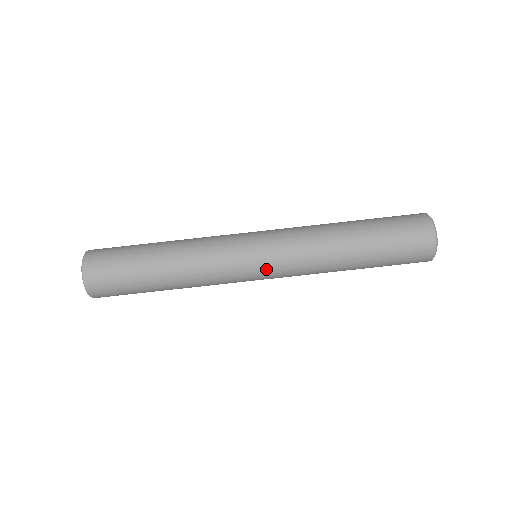
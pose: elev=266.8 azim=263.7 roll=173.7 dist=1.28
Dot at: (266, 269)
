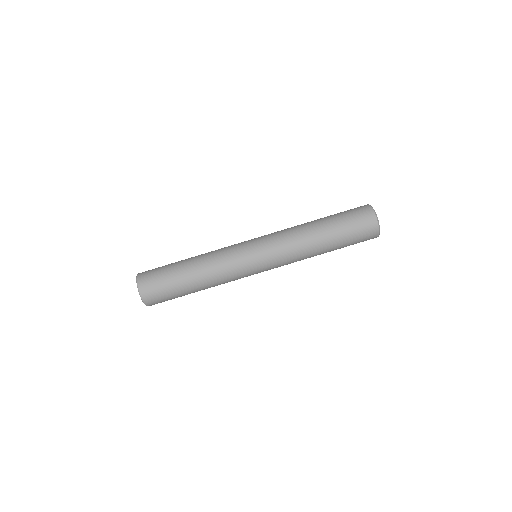
Dot at: (266, 267)
